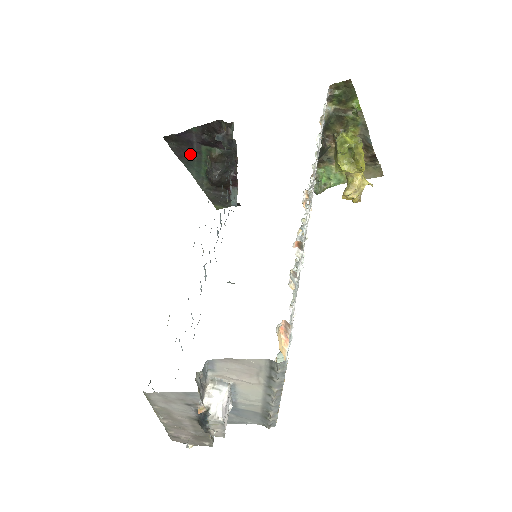
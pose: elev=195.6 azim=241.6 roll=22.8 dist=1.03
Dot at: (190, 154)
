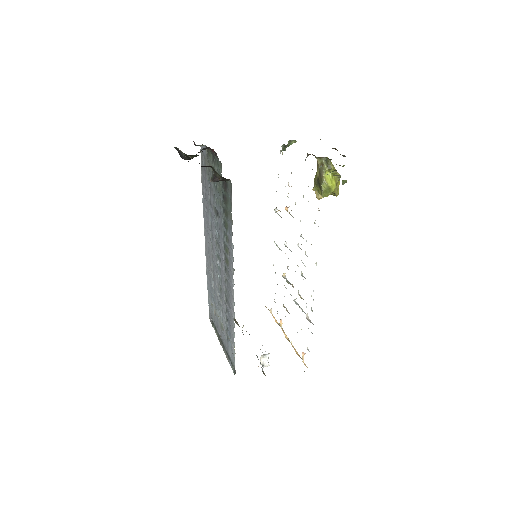
Dot at: occluded
